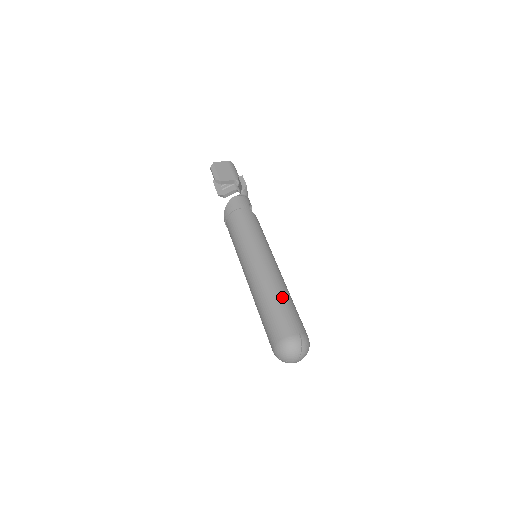
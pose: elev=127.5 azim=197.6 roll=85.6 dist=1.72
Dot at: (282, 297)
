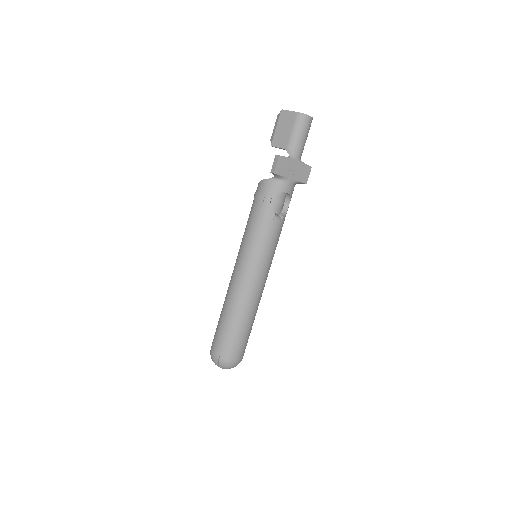
Dot at: (228, 319)
